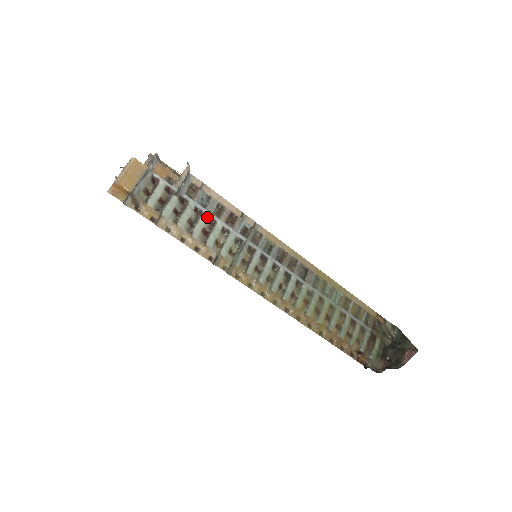
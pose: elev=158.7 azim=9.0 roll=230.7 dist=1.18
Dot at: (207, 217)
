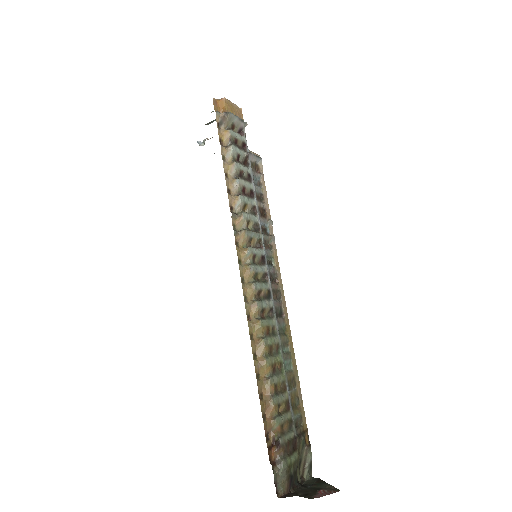
Dot at: (251, 188)
